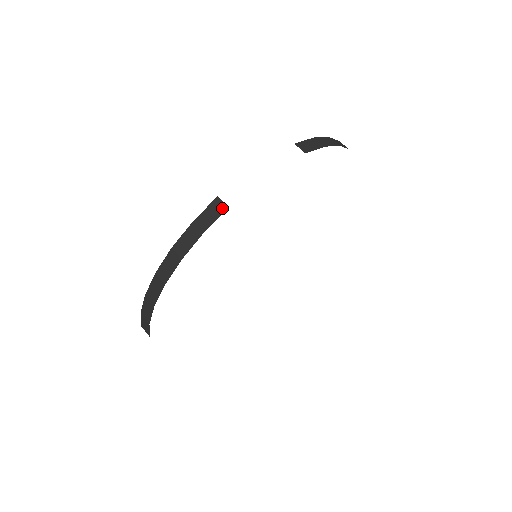
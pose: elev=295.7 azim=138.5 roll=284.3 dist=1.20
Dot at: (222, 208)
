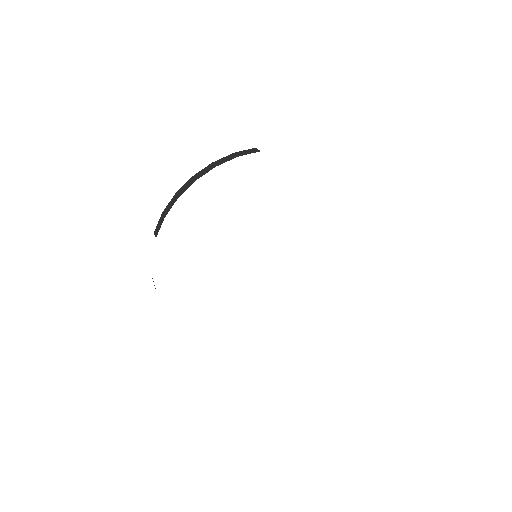
Dot at: (256, 151)
